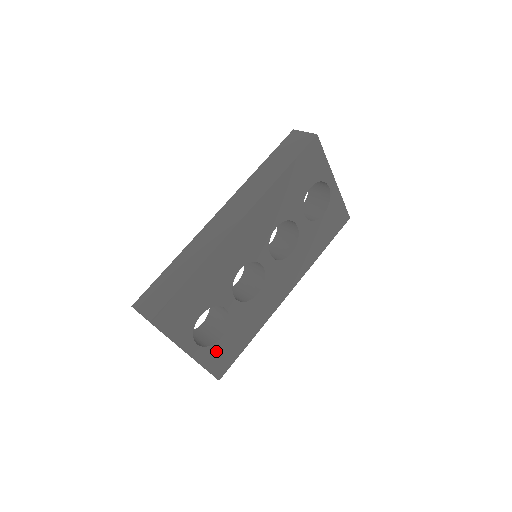
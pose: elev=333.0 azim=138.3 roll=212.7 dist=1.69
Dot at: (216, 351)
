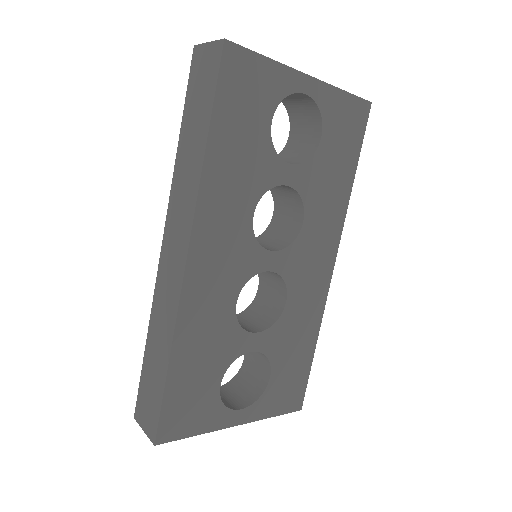
Dot at: (274, 393)
